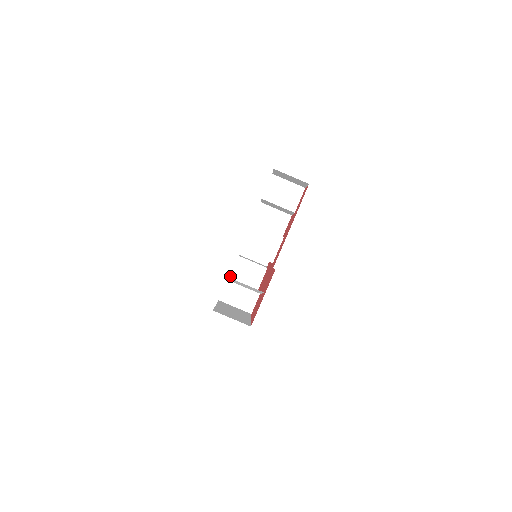
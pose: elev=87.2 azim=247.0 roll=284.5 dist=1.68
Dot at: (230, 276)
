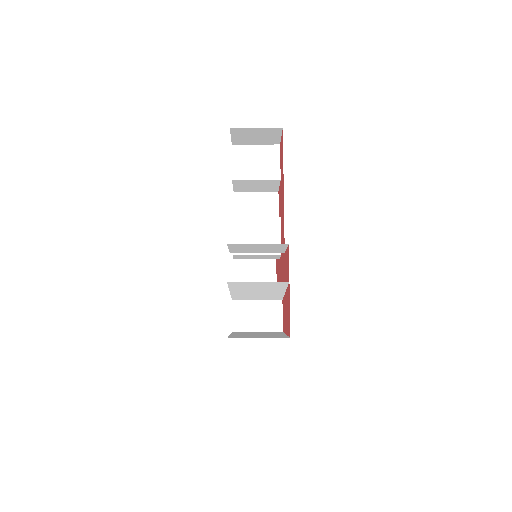
Dot at: occluded
